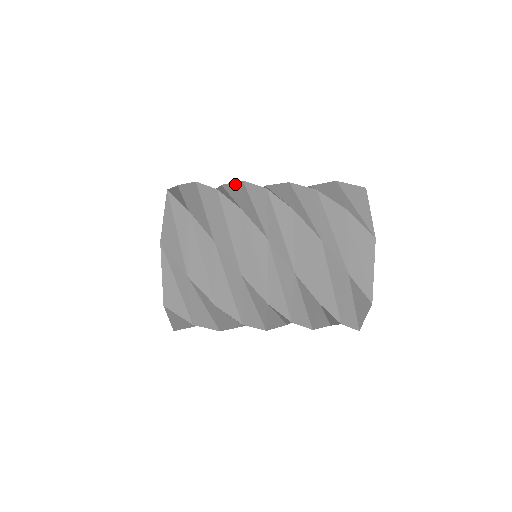
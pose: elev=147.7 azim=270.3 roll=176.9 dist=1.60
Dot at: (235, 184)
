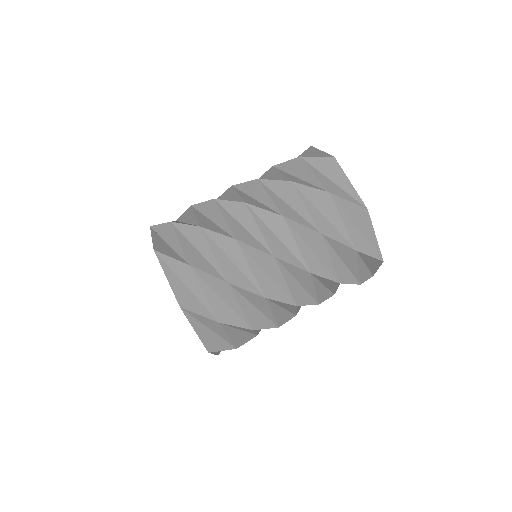
Dot at: (227, 241)
